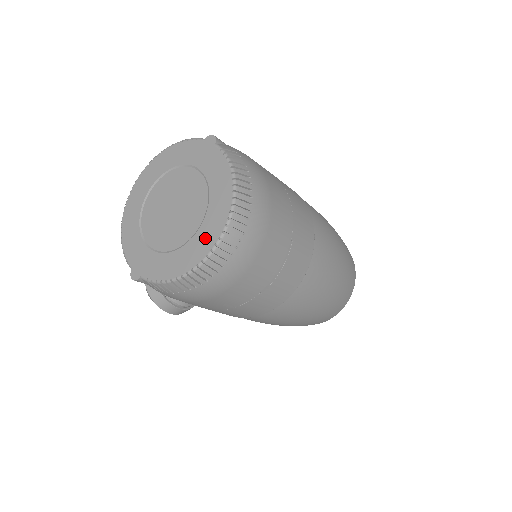
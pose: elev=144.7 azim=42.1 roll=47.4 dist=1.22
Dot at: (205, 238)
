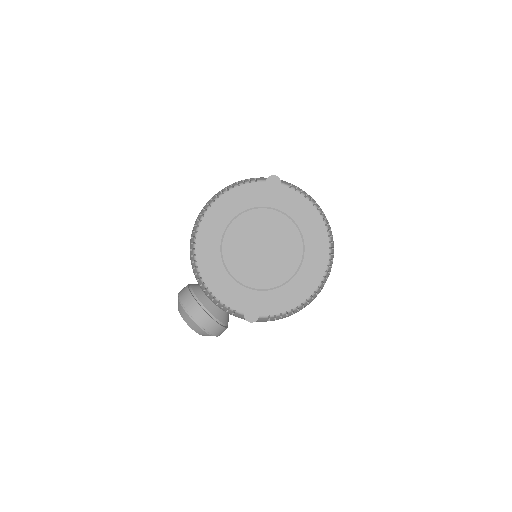
Dot at: (315, 264)
